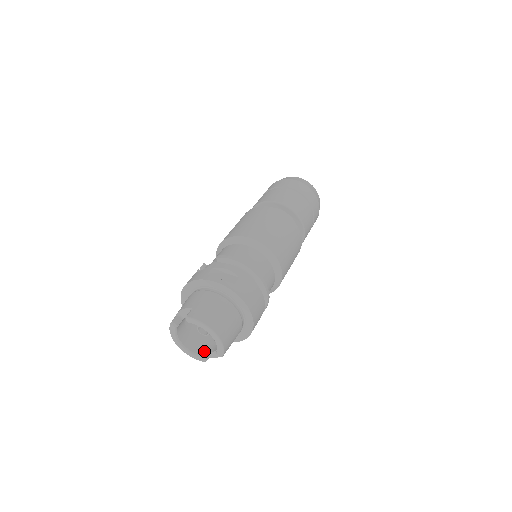
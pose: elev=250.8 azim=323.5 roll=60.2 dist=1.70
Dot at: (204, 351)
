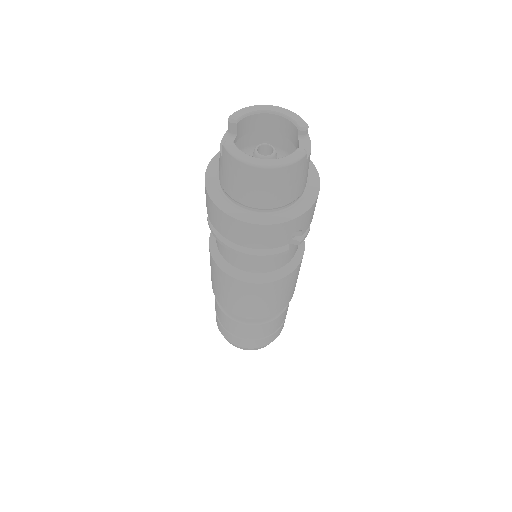
Dot at: occluded
